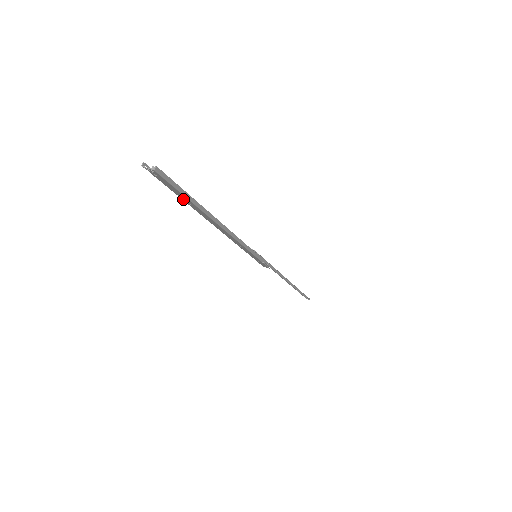
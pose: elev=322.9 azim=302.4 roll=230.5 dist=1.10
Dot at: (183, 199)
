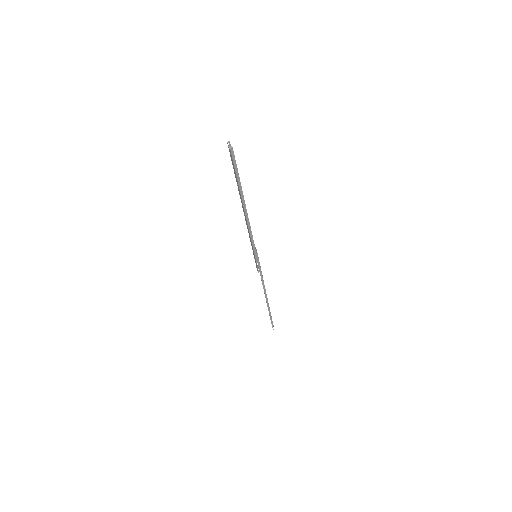
Dot at: (236, 178)
